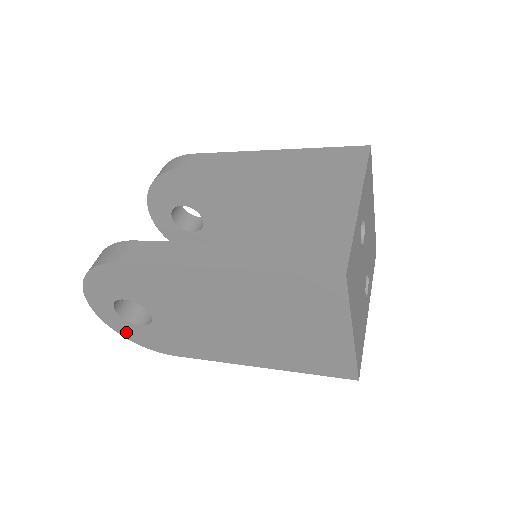
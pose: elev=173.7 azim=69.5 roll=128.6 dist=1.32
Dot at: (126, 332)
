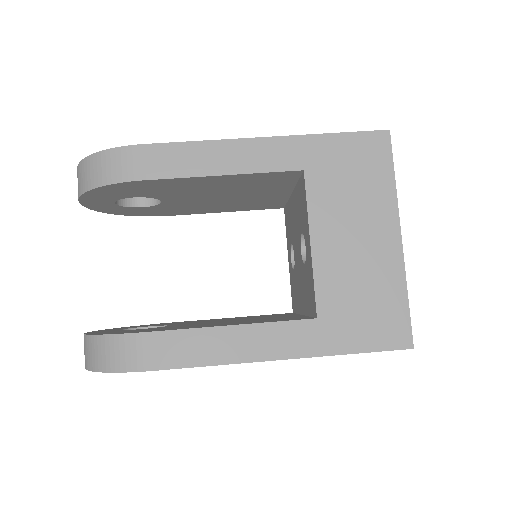
Dot at: occluded
